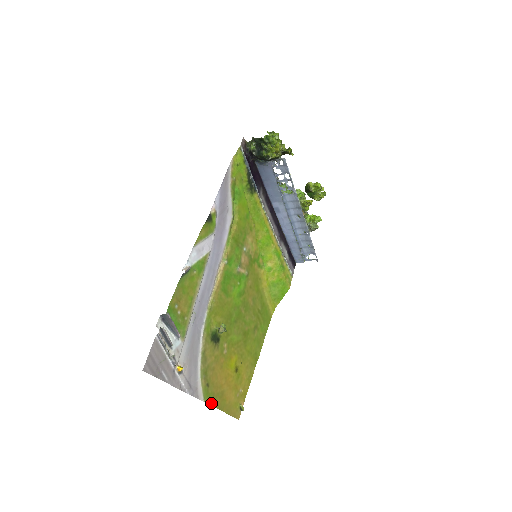
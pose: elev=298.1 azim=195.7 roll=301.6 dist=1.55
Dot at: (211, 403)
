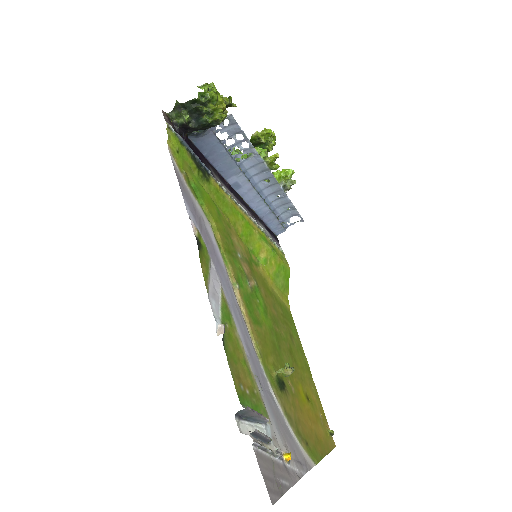
Dot at: (318, 459)
